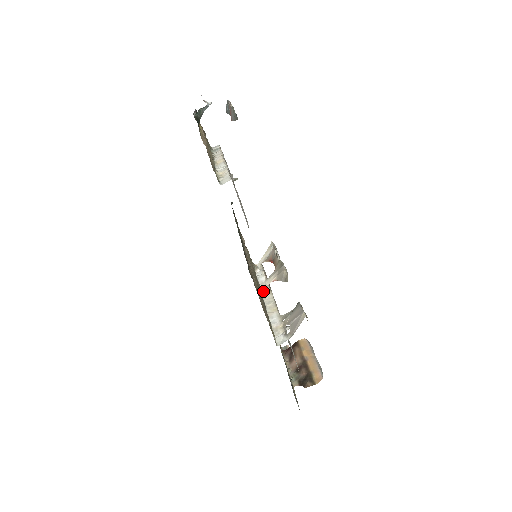
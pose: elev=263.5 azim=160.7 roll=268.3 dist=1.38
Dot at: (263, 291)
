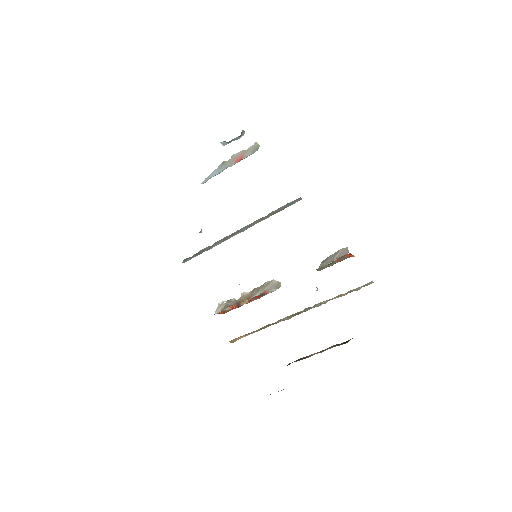
Dot at: occluded
